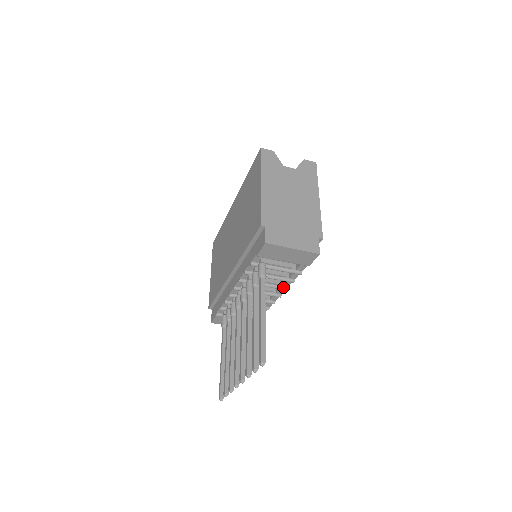
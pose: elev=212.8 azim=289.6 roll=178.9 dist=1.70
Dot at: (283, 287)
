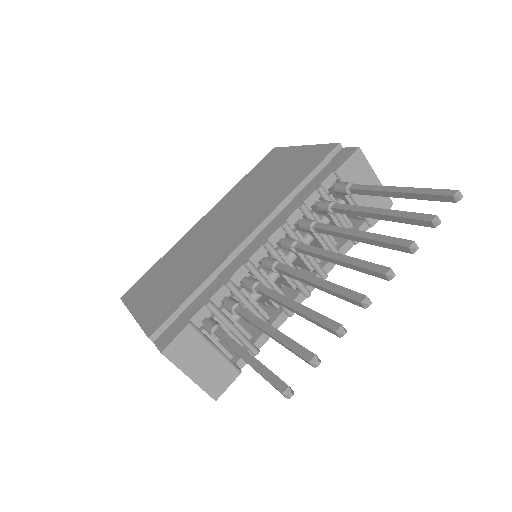
Dot at: (323, 270)
